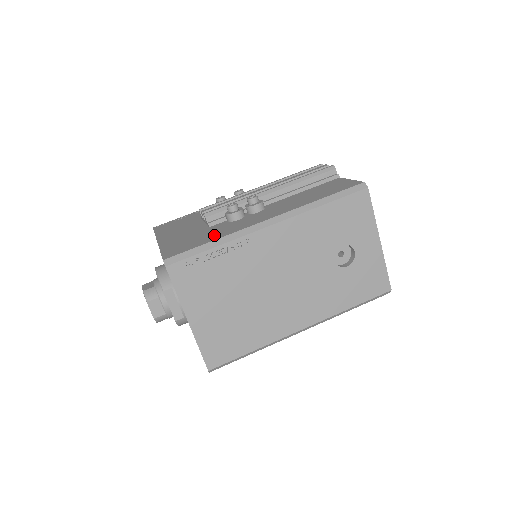
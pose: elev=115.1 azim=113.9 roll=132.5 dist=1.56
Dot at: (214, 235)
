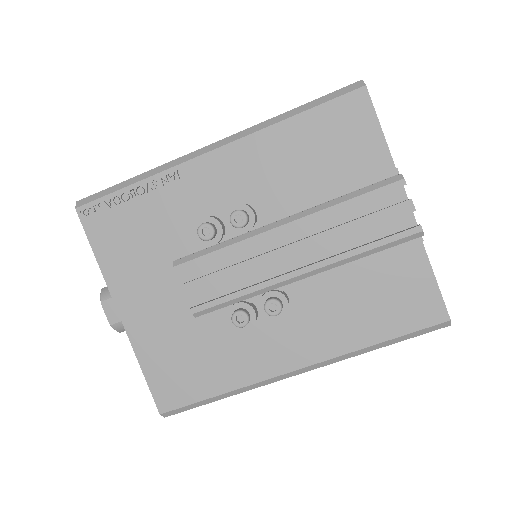
Dot at: (219, 372)
